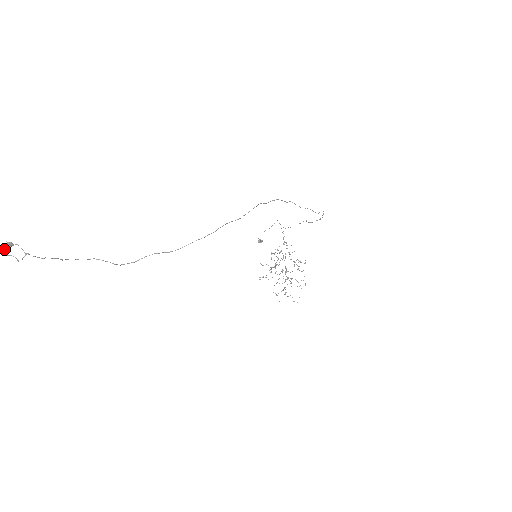
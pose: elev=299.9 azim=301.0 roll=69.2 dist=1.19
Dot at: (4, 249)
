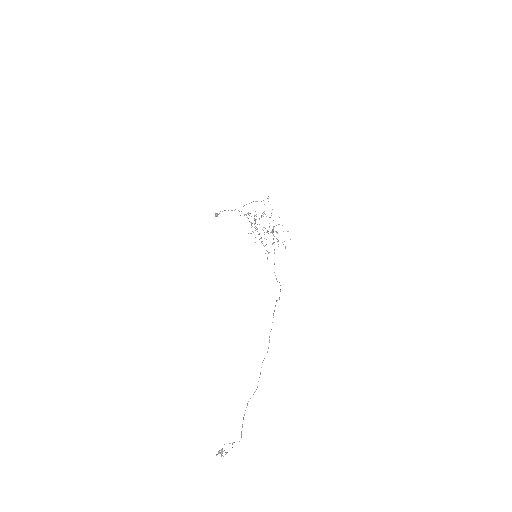
Dot at: (221, 453)
